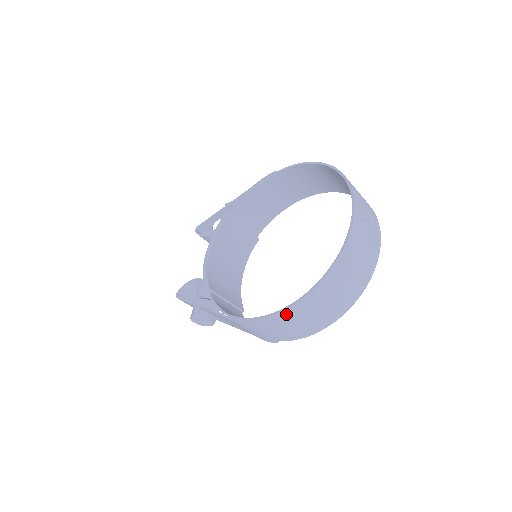
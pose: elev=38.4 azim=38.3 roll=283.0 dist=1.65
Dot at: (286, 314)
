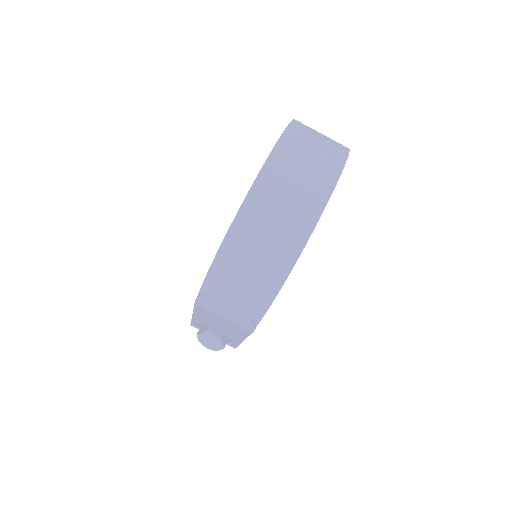
Dot at: (222, 263)
